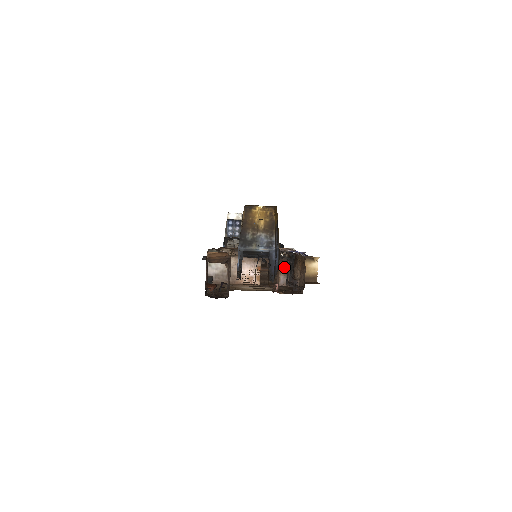
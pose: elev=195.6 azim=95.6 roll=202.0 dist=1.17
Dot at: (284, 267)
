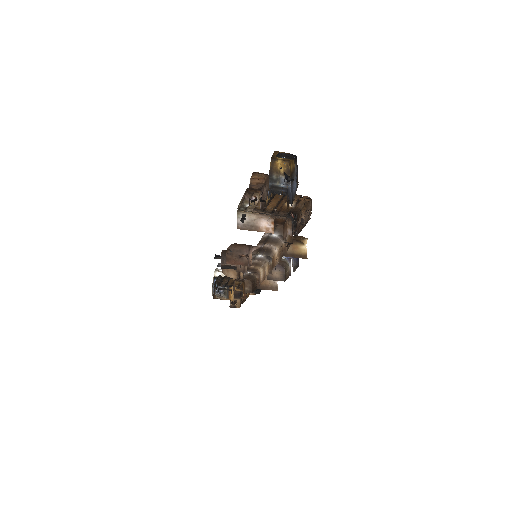
Dot at: (290, 224)
